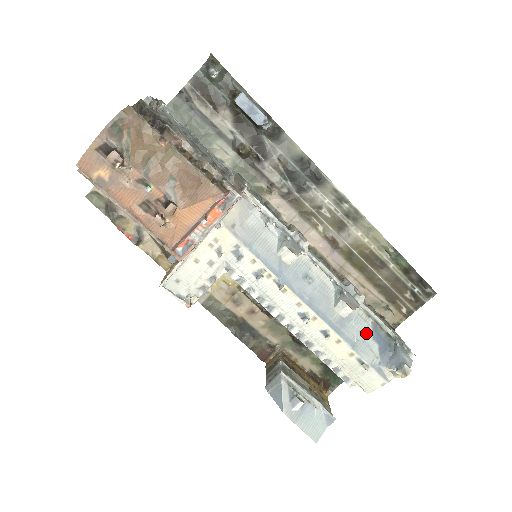
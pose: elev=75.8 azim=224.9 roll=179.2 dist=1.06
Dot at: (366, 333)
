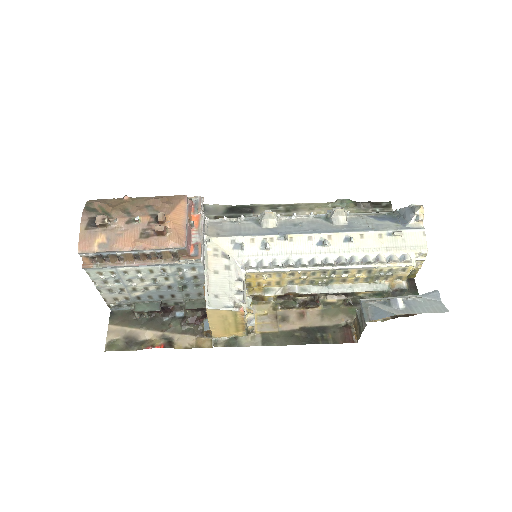
Dot at: (371, 221)
